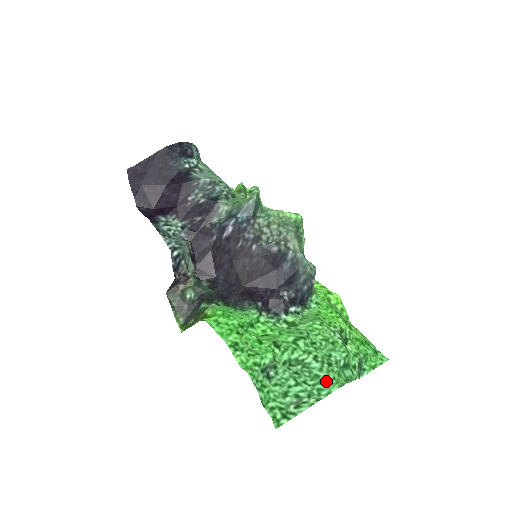
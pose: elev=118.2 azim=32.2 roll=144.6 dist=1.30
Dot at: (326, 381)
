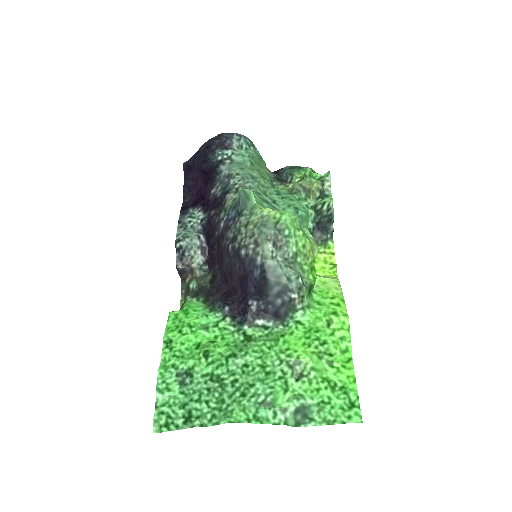
Dot at: (224, 410)
